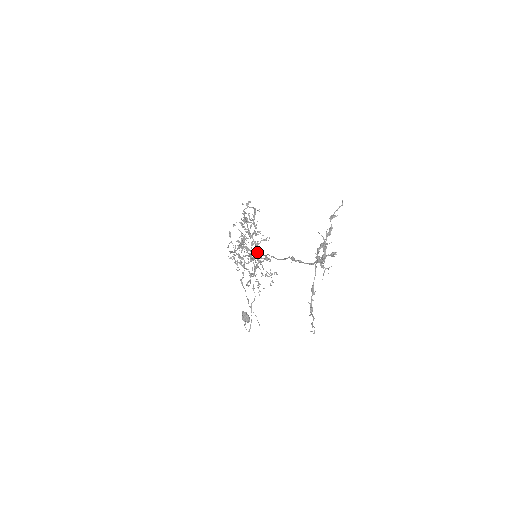
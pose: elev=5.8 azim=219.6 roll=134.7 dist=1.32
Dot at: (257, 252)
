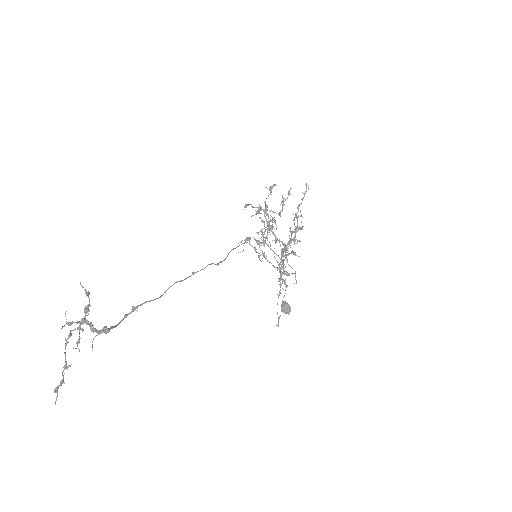
Dot at: (280, 245)
